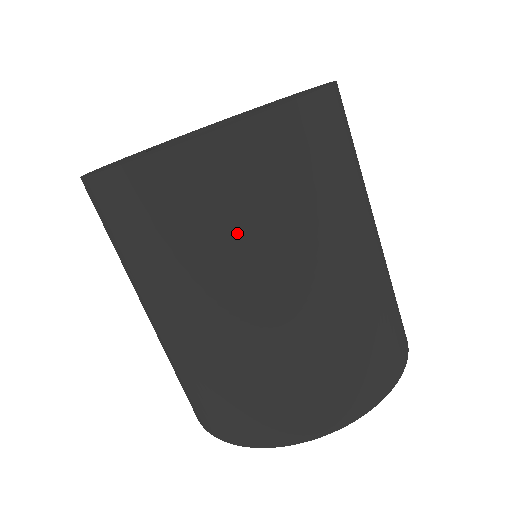
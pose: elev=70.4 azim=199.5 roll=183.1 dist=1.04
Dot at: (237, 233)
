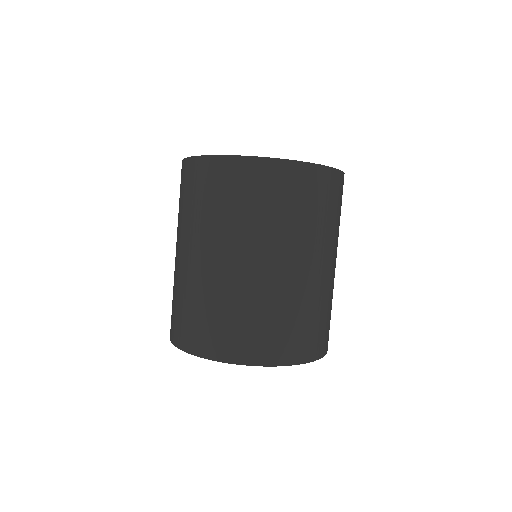
Dot at: (286, 217)
